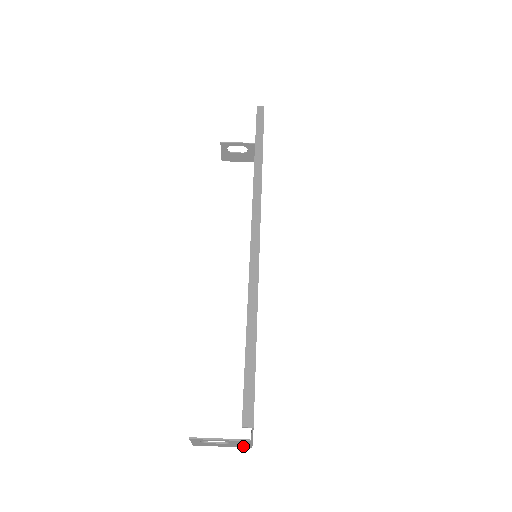
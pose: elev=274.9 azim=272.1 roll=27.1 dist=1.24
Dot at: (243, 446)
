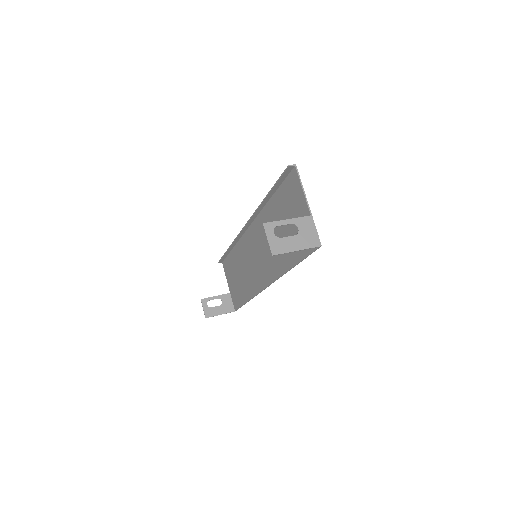
Dot at: (313, 242)
